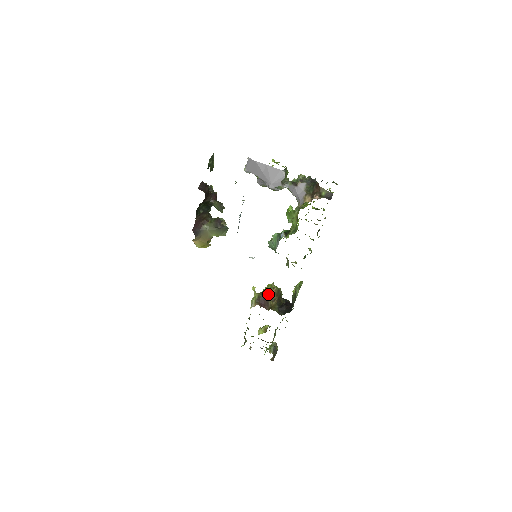
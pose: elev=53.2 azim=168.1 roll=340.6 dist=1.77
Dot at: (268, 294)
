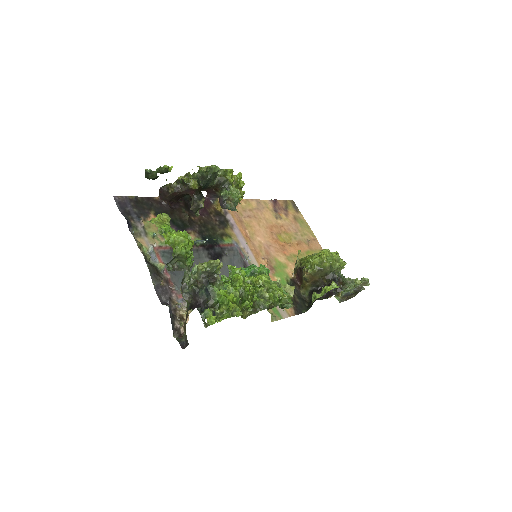
Dot at: (302, 273)
